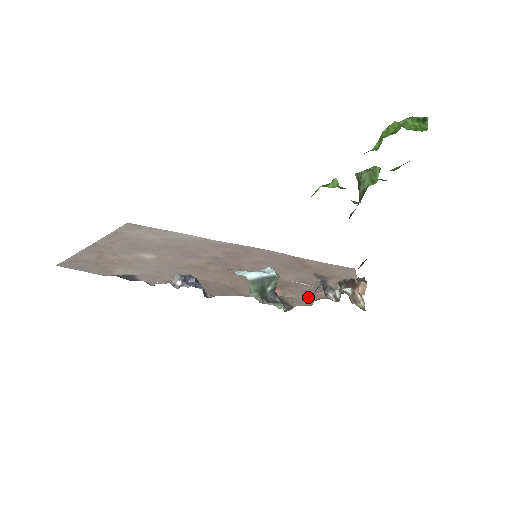
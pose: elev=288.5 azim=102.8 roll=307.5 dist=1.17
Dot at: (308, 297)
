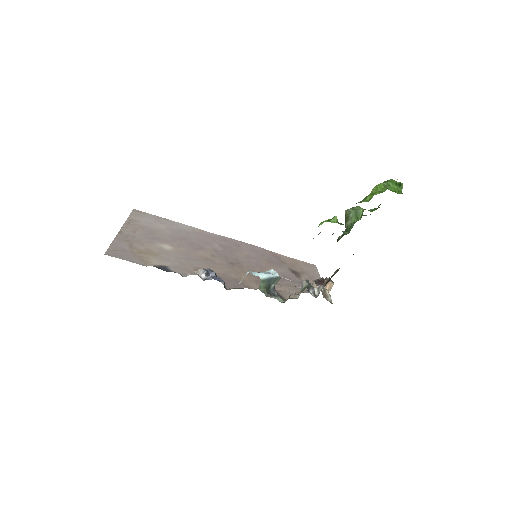
Dot at: (292, 291)
